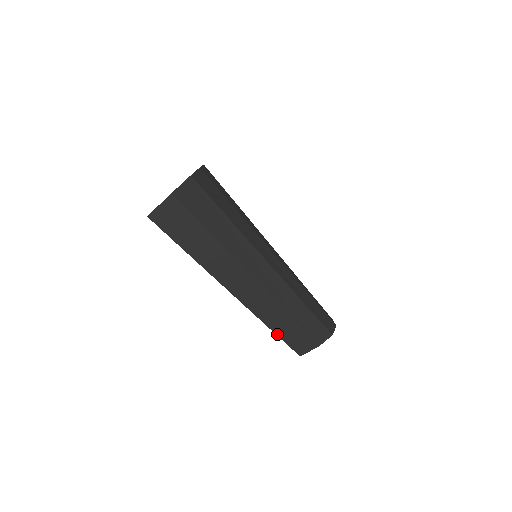
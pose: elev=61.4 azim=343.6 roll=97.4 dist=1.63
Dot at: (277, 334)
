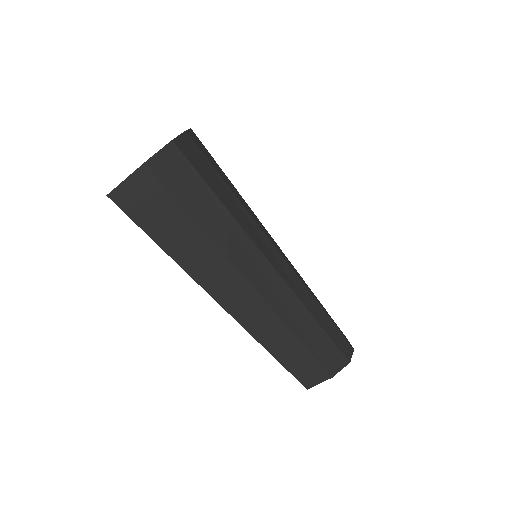
Dot at: (279, 361)
